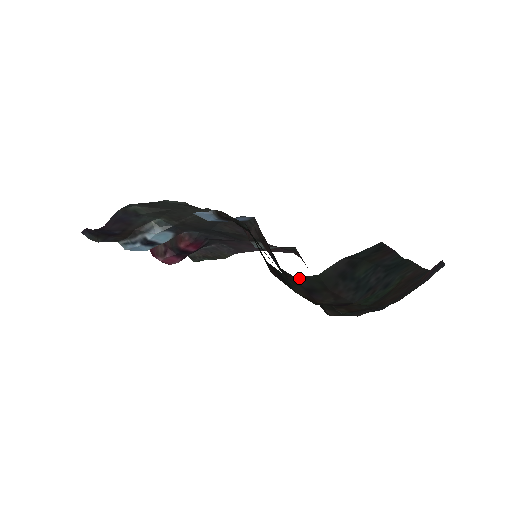
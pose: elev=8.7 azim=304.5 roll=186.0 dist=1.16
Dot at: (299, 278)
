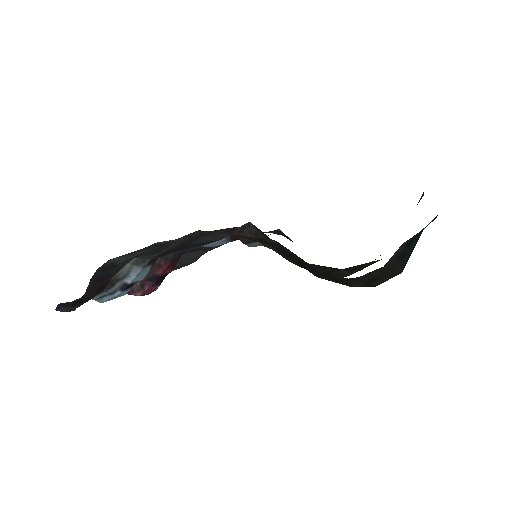
Dot at: (363, 276)
